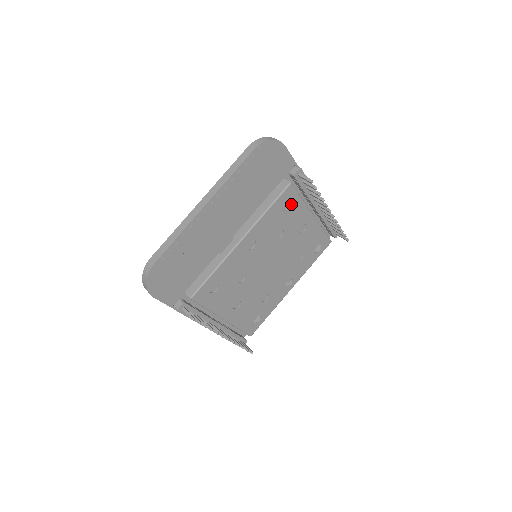
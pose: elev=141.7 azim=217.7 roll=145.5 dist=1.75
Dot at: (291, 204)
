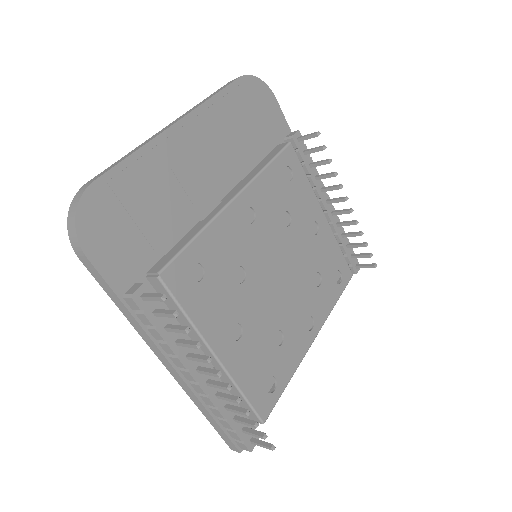
Dot at: (295, 176)
